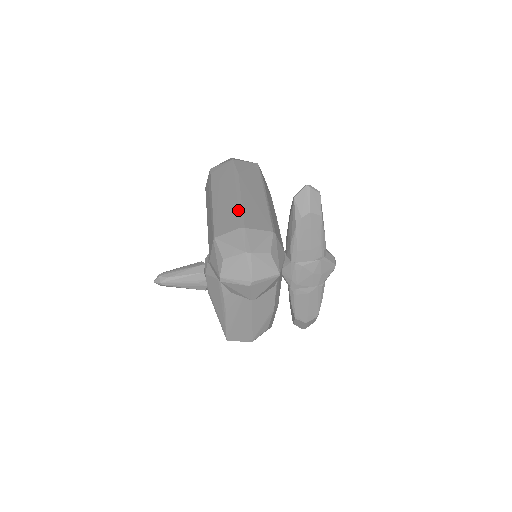
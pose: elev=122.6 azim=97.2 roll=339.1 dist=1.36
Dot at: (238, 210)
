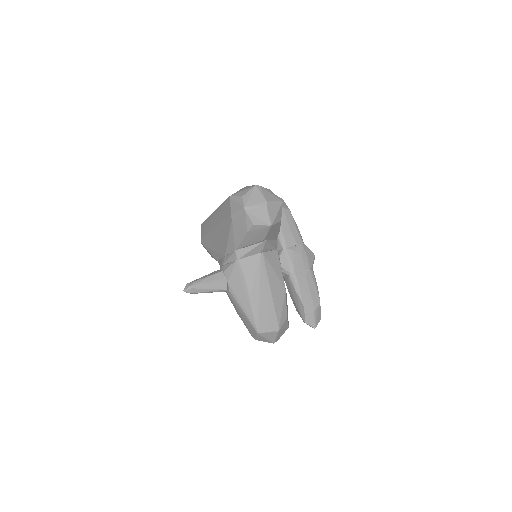
Dot at: occluded
